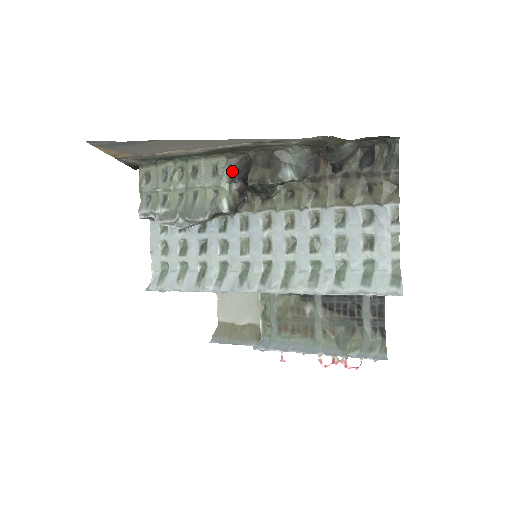
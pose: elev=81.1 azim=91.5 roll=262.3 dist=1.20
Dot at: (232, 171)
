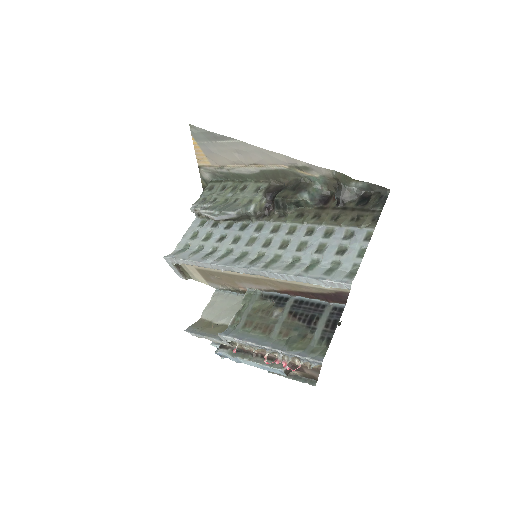
Dot at: (268, 191)
